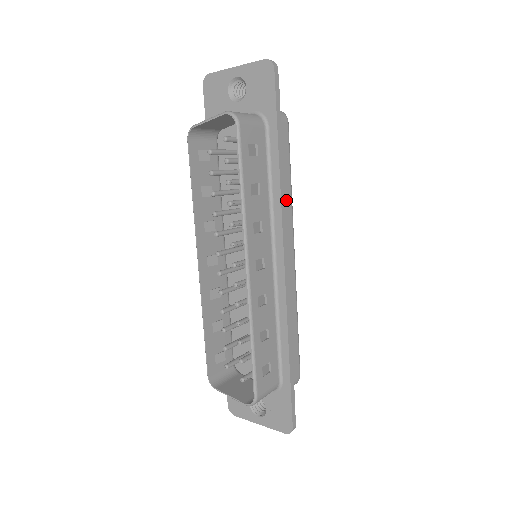
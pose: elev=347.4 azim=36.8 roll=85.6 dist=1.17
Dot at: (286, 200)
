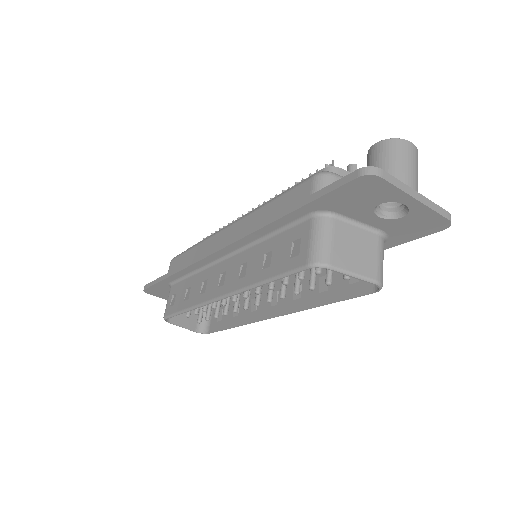
Dot at: occluded
